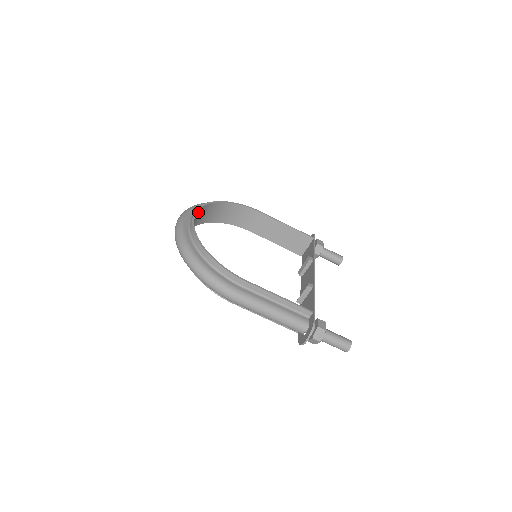
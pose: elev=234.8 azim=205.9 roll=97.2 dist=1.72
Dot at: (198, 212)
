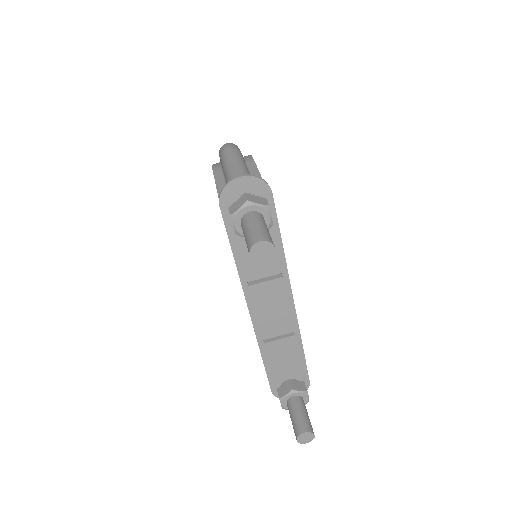
Dot at: occluded
